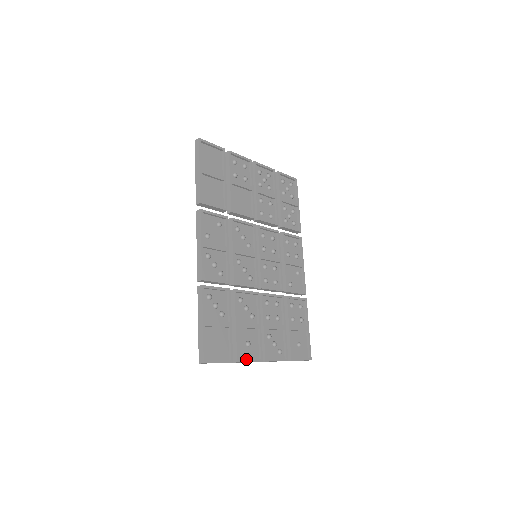
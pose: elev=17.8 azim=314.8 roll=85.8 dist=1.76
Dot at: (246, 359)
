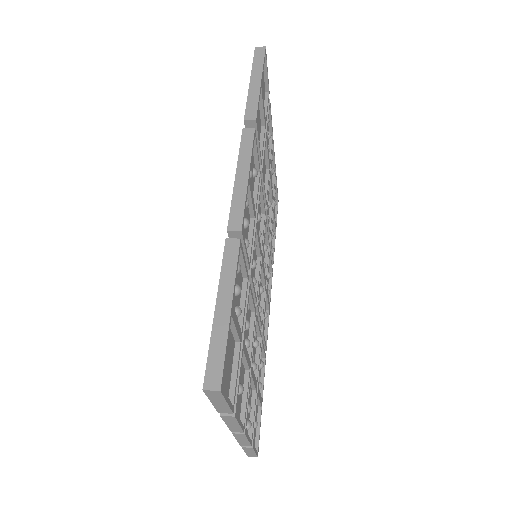
Dot at: occluded
